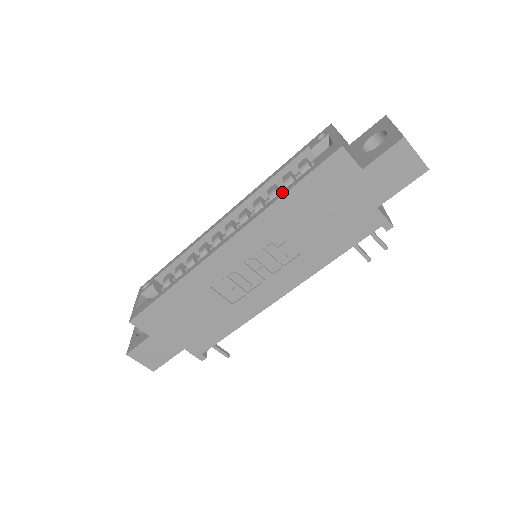
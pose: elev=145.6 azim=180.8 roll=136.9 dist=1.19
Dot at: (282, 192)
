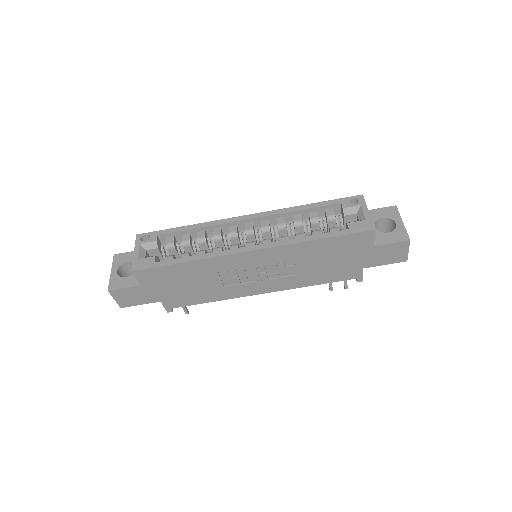
Dot at: (316, 236)
